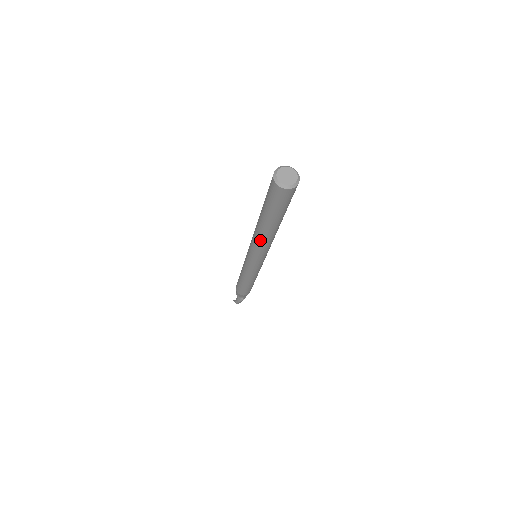
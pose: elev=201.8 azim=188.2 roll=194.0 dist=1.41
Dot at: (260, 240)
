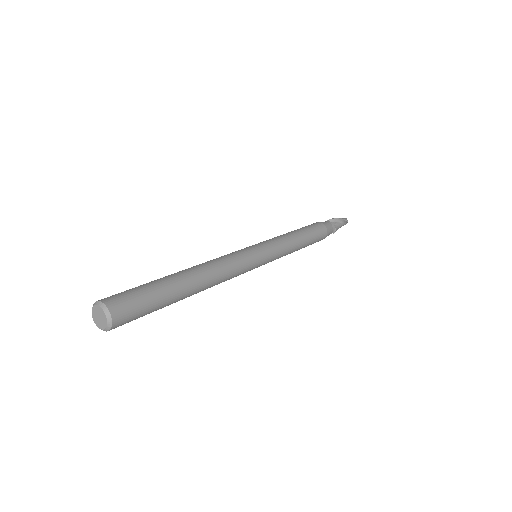
Dot at: occluded
